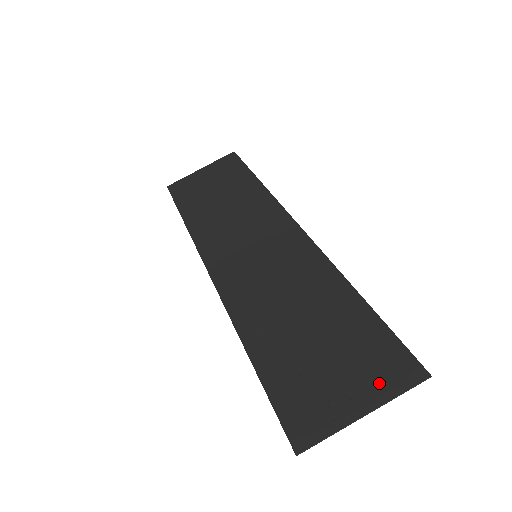
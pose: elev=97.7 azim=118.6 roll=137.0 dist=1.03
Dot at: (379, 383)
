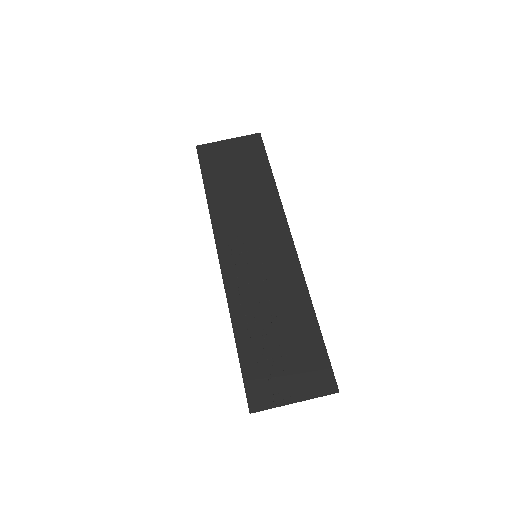
Dot at: (309, 386)
